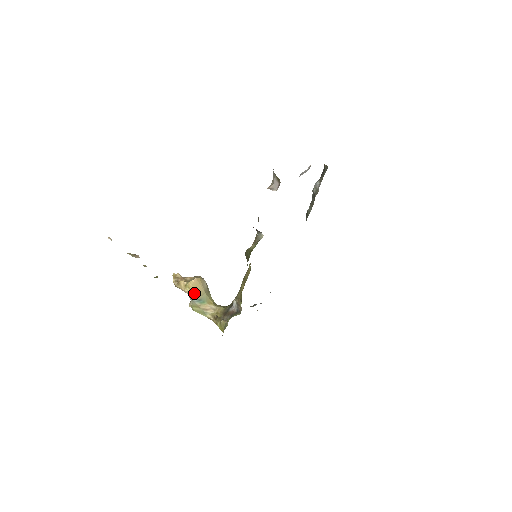
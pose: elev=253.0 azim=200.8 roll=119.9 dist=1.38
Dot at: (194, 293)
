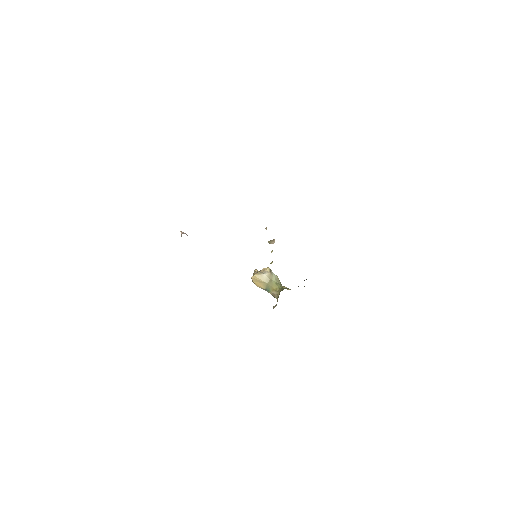
Dot at: (259, 286)
